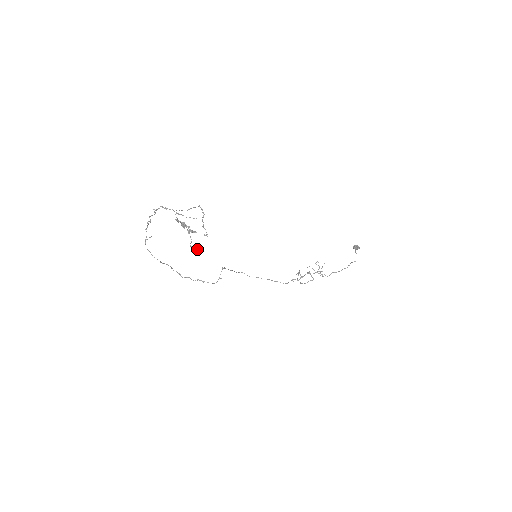
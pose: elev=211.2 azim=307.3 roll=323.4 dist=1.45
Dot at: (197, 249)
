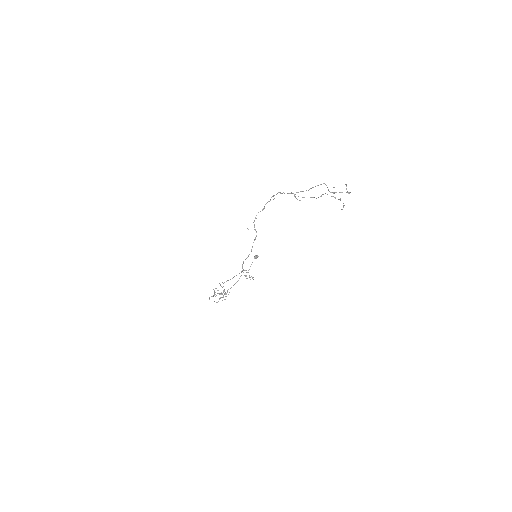
Dot at: occluded
